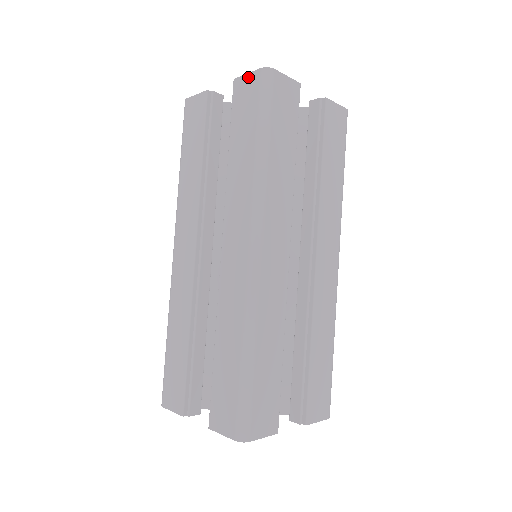
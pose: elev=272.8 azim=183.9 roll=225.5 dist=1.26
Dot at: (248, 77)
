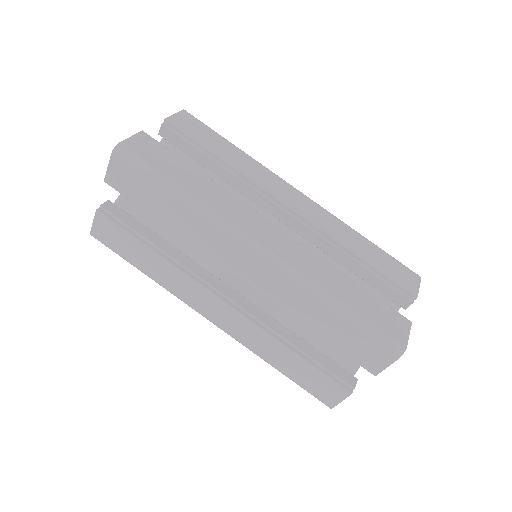
Dot at: (111, 168)
